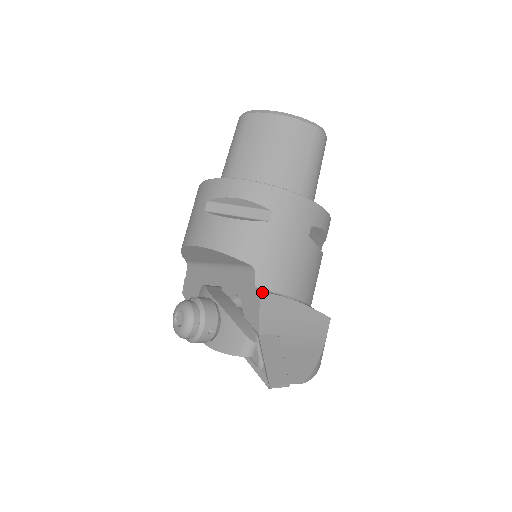
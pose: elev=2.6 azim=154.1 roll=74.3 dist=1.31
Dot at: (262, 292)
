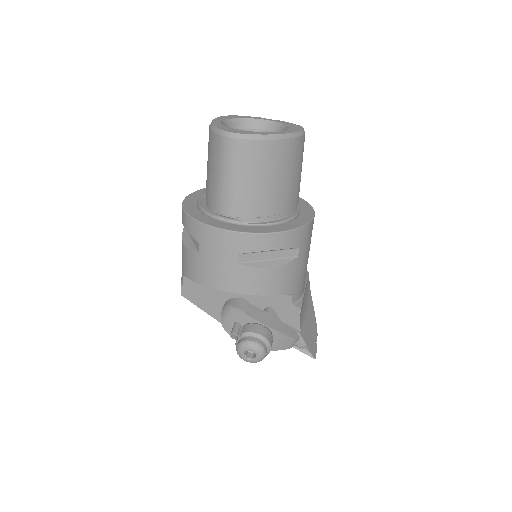
Dot at: occluded
